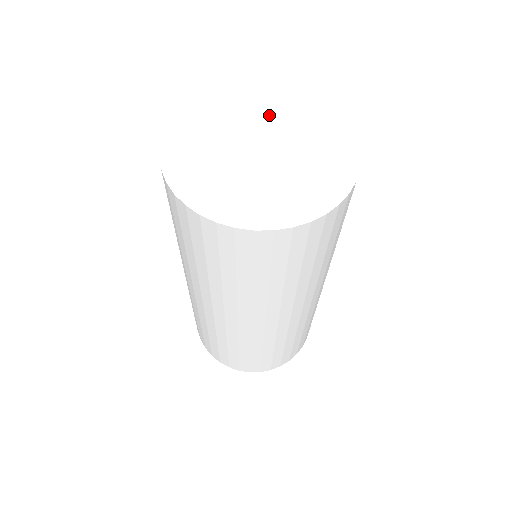
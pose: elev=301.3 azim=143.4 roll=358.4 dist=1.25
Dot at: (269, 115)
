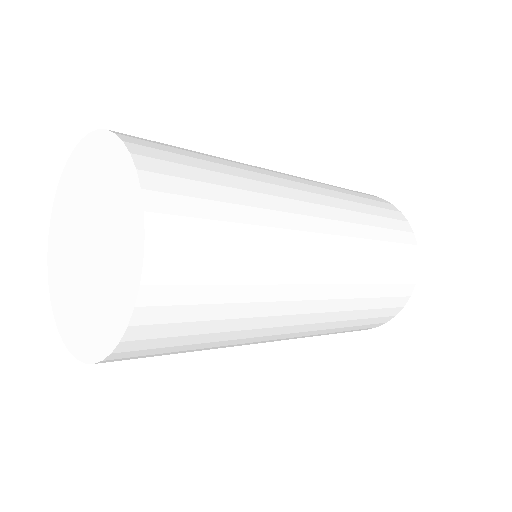
Dot at: (111, 216)
